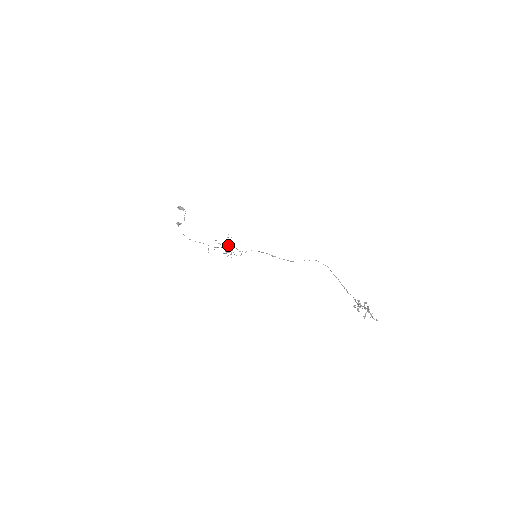
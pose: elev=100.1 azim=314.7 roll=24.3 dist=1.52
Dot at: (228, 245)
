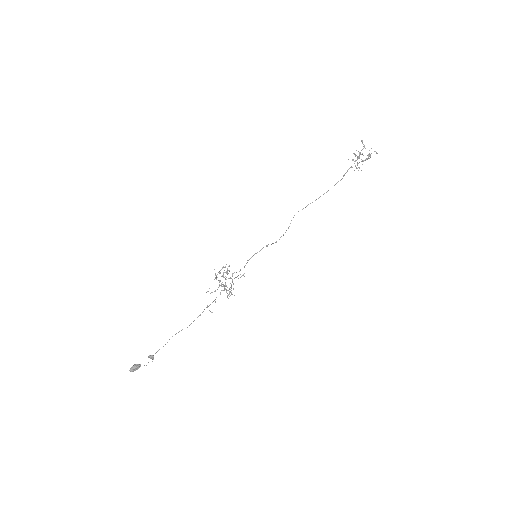
Dot at: (223, 286)
